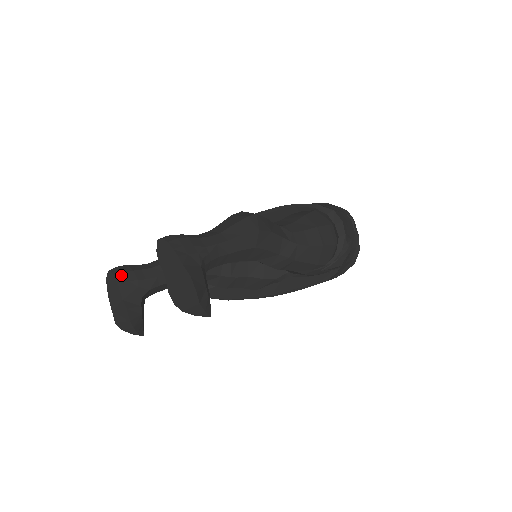
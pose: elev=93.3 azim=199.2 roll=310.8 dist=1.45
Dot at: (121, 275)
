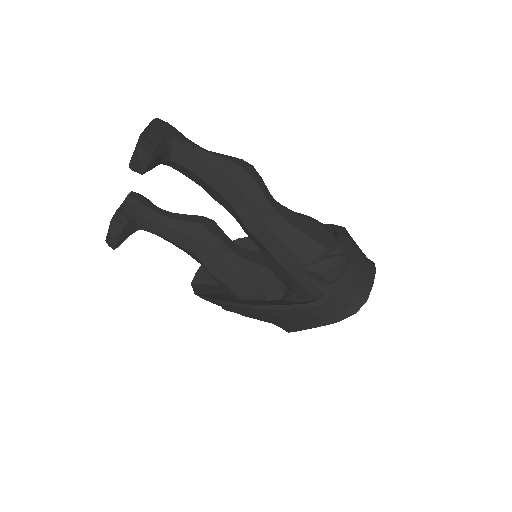
Dot at: (135, 194)
